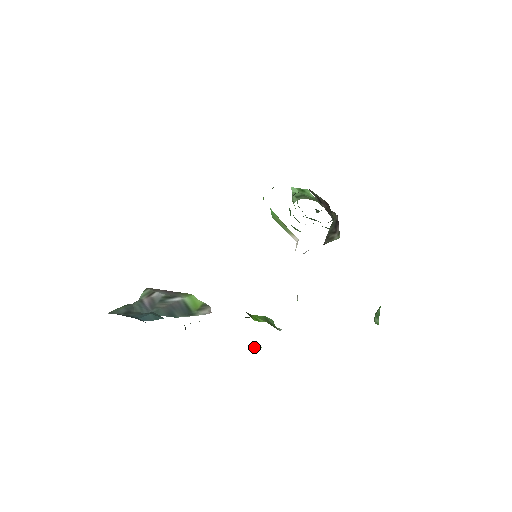
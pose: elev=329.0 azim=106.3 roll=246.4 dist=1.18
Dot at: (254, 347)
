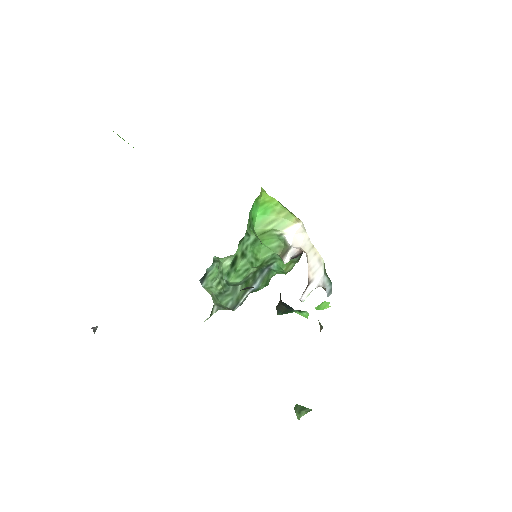
Dot at: (325, 303)
